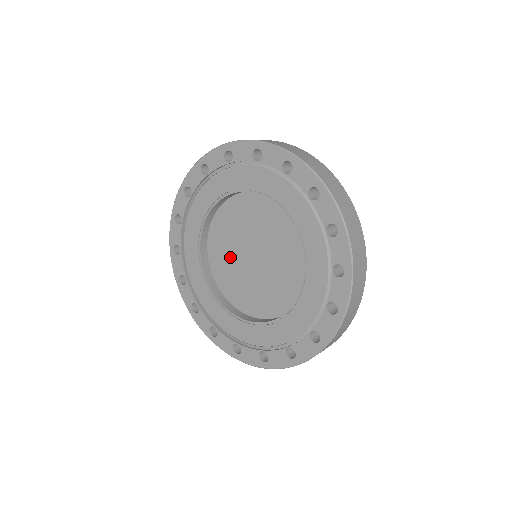
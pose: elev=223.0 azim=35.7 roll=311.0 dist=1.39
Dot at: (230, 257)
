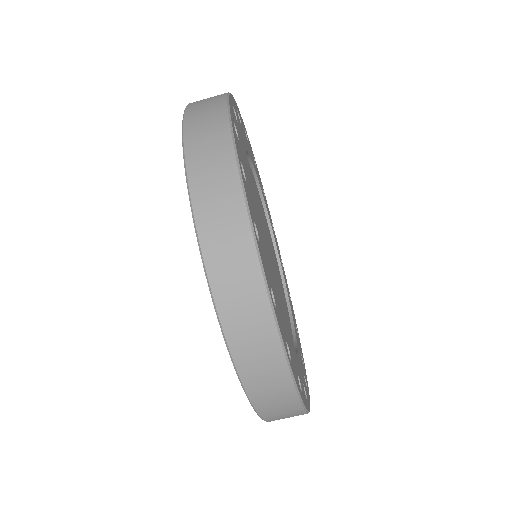
Dot at: occluded
